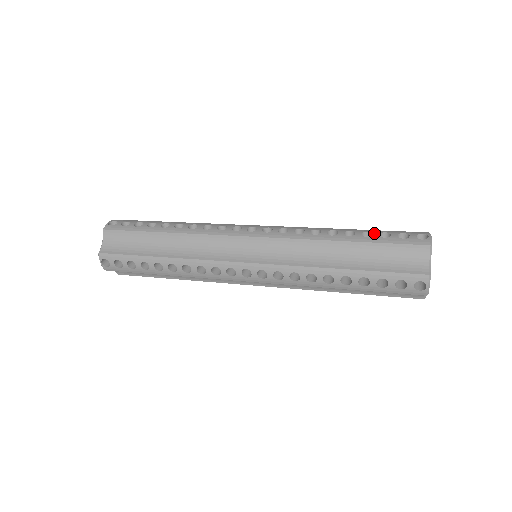
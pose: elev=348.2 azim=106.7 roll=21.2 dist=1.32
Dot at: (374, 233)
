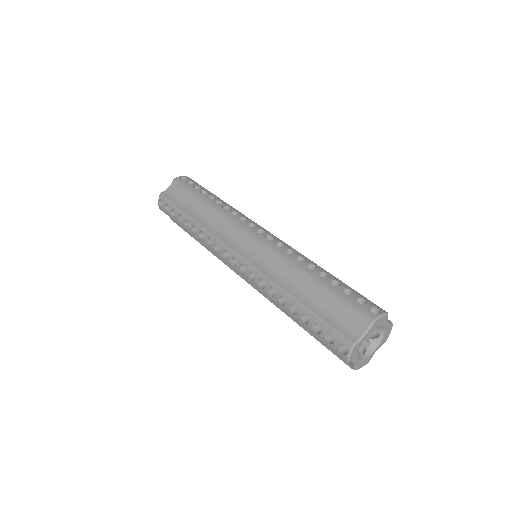
Dot at: (341, 285)
